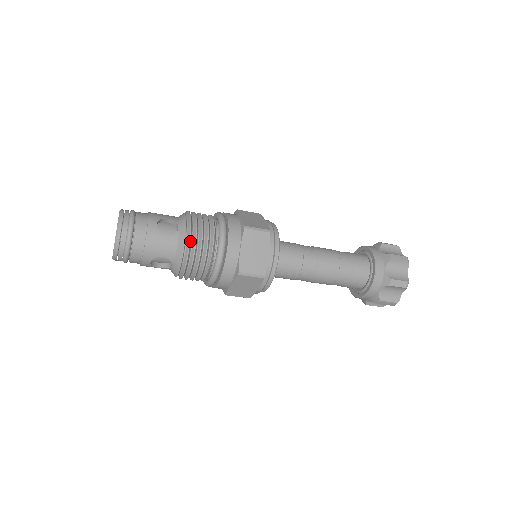
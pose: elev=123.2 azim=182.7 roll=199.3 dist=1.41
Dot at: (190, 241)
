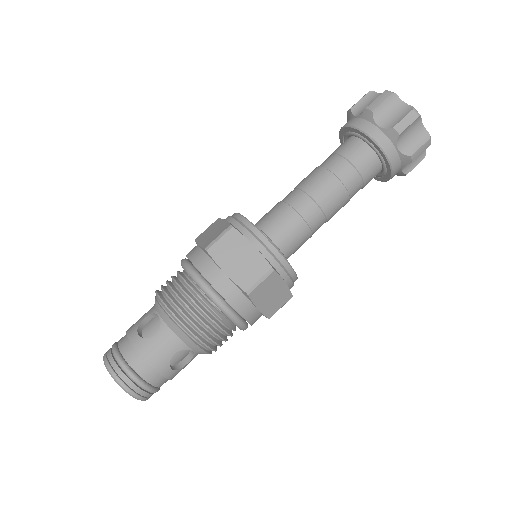
Dot at: (176, 317)
